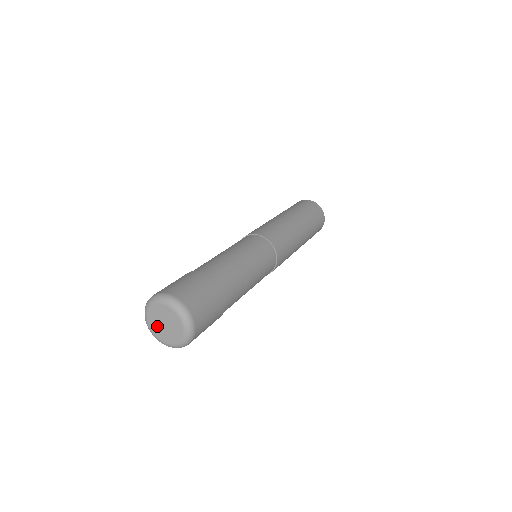
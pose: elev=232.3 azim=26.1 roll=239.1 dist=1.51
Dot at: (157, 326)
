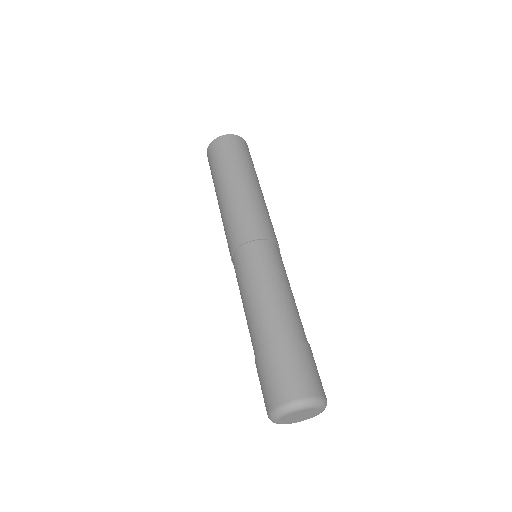
Dot at: (295, 420)
